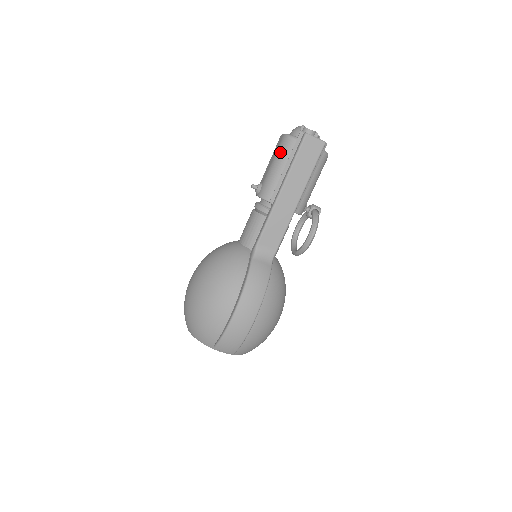
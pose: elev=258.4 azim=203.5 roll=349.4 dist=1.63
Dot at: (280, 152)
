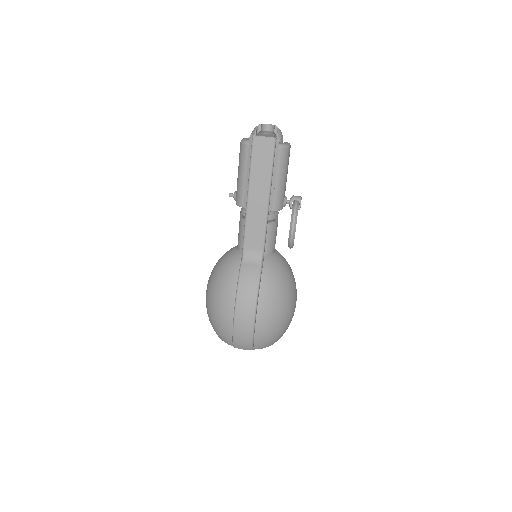
Dot at: (240, 159)
